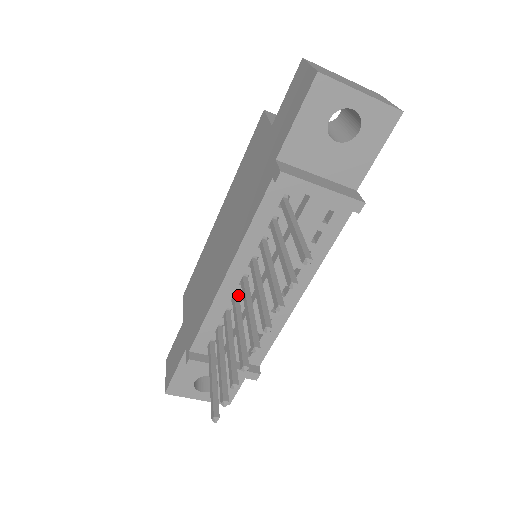
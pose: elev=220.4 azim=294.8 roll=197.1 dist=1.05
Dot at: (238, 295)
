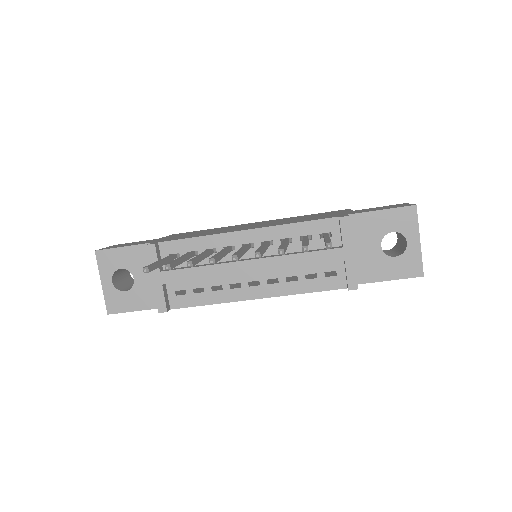
Dot at: (232, 250)
